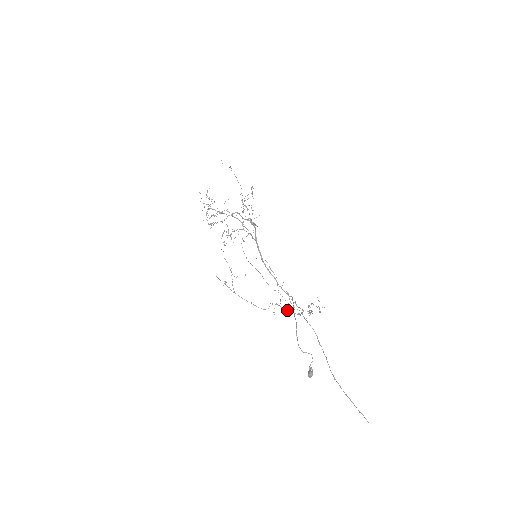
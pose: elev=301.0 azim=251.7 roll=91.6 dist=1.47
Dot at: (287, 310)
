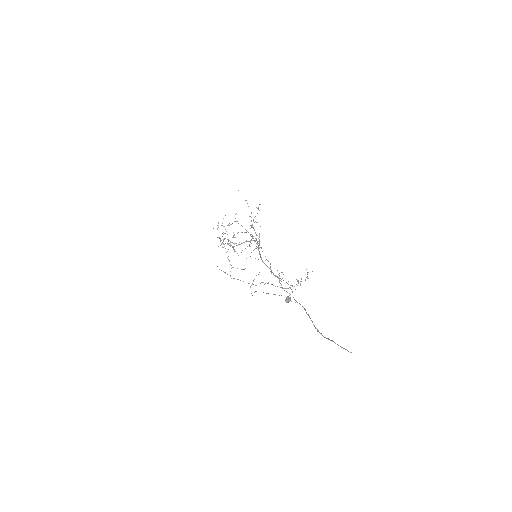
Dot at: occluded
